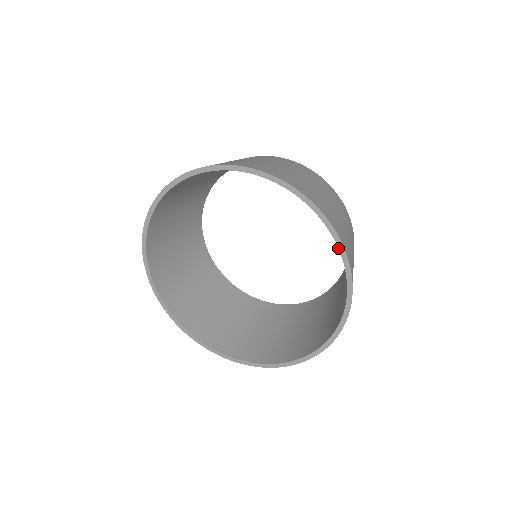
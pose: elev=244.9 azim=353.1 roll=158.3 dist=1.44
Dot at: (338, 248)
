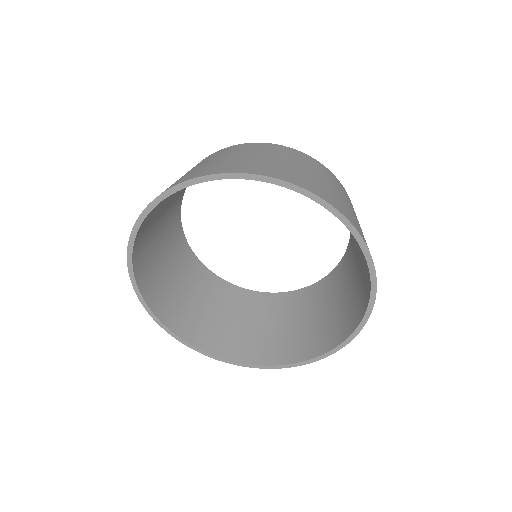
Dot at: occluded
